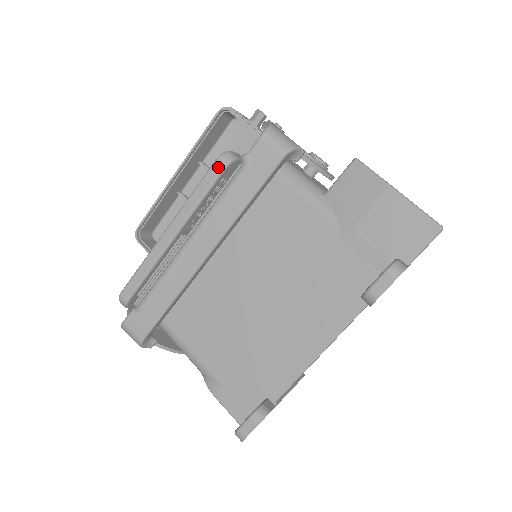
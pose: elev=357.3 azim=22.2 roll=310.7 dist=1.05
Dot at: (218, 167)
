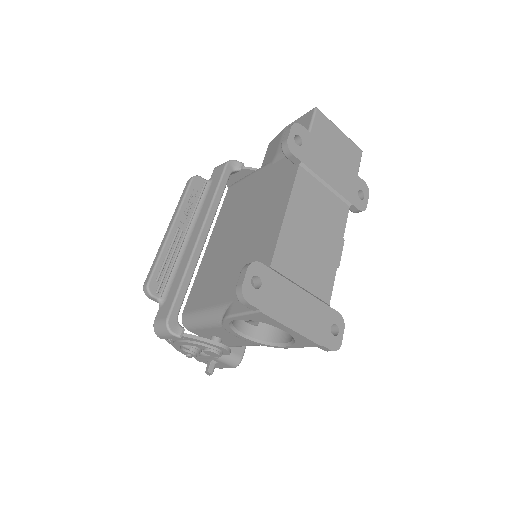
Dot at: (188, 182)
